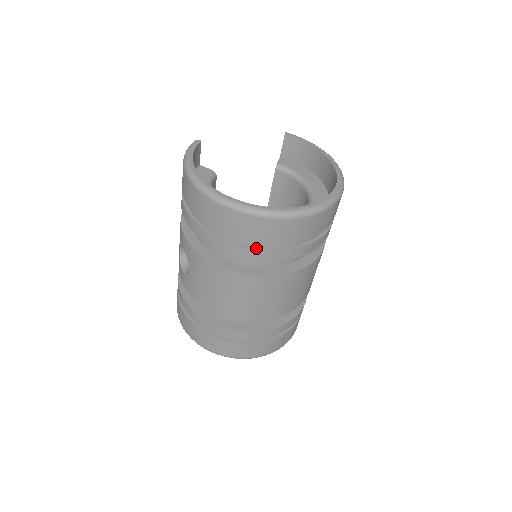
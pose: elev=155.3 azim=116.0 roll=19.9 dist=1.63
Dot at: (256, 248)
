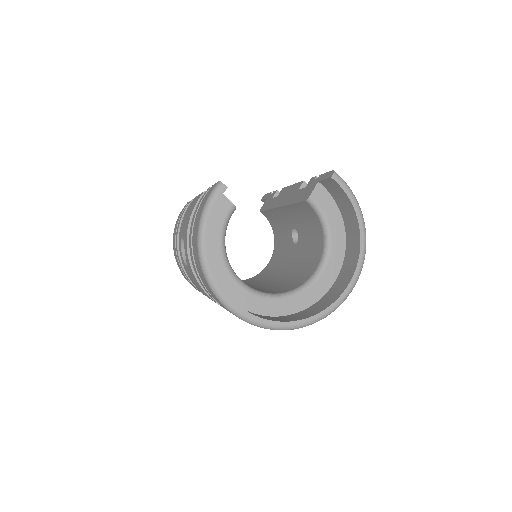
Dot at: occluded
